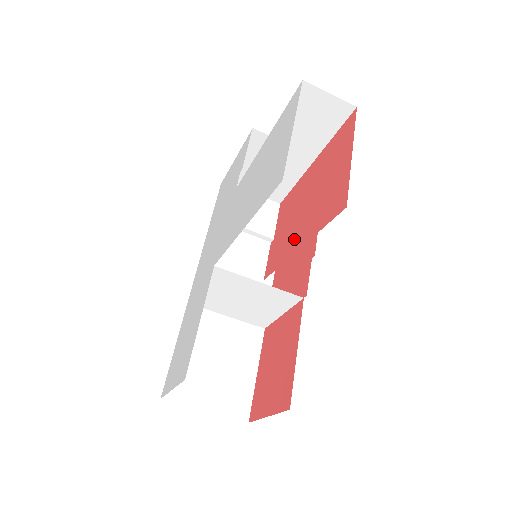
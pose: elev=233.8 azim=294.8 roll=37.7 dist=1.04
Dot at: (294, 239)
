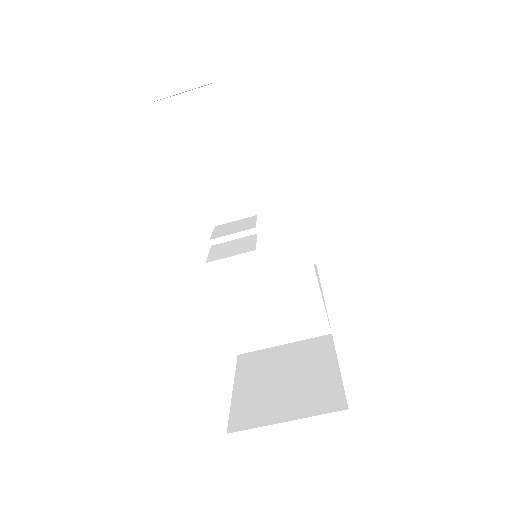
Dot at: occluded
